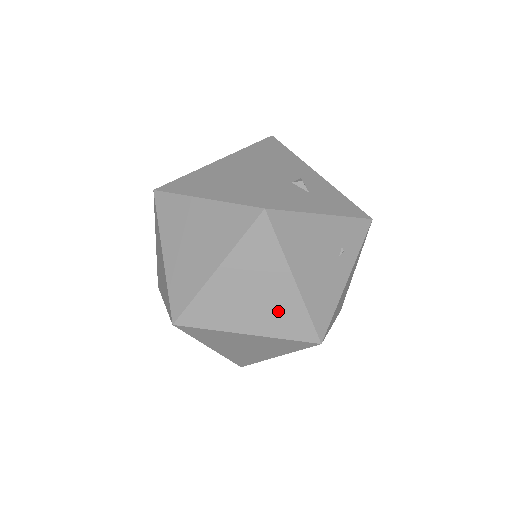
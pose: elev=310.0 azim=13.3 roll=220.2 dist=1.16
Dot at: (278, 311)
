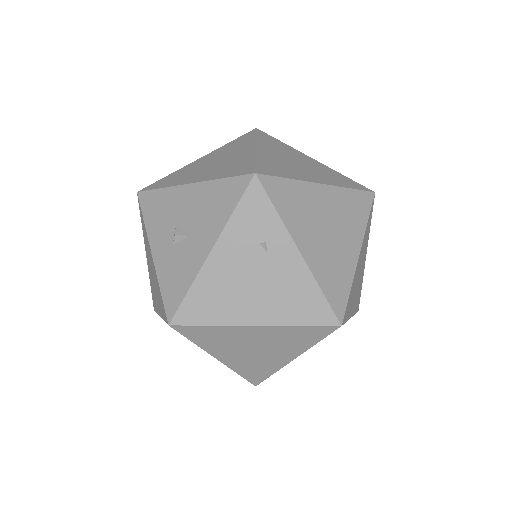
Dot at: (282, 341)
